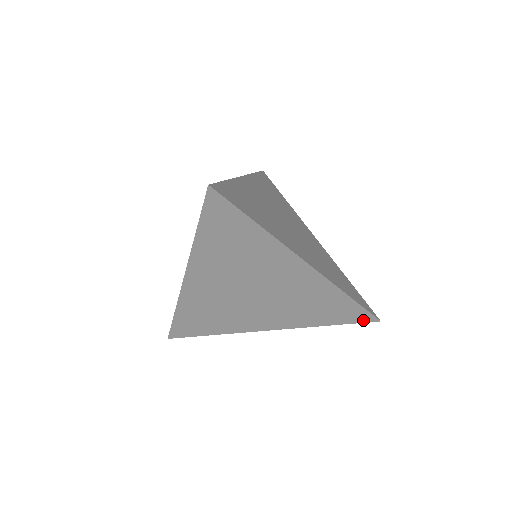
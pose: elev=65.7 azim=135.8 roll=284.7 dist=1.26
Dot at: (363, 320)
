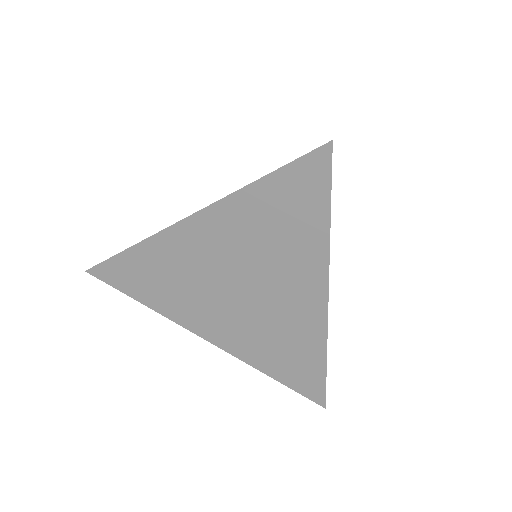
Dot at: (311, 396)
